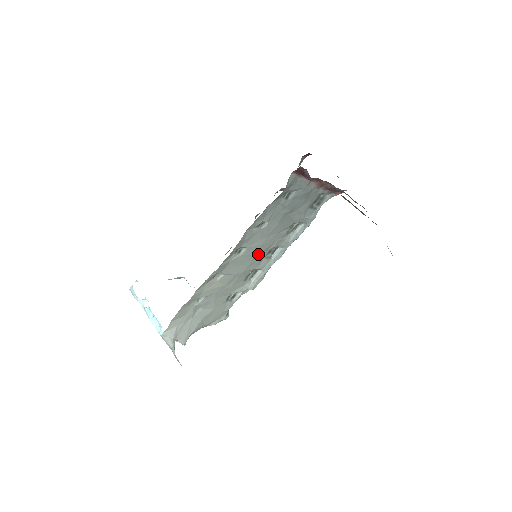
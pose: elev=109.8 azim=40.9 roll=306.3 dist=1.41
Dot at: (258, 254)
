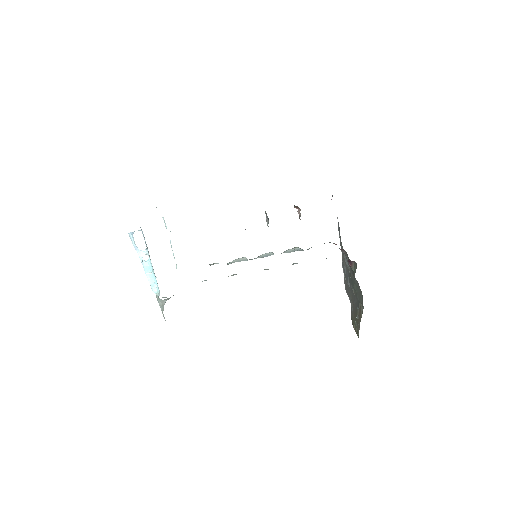
Dot at: occluded
